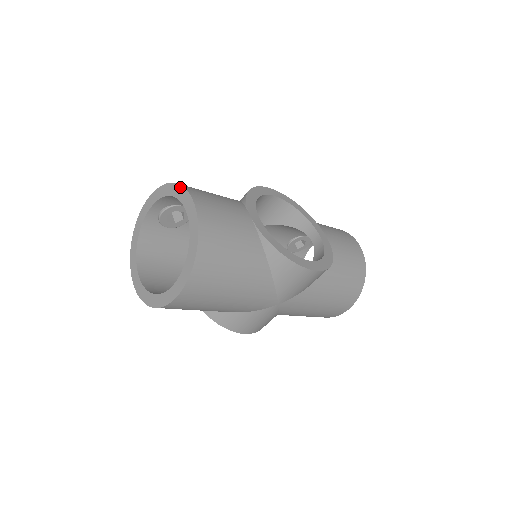
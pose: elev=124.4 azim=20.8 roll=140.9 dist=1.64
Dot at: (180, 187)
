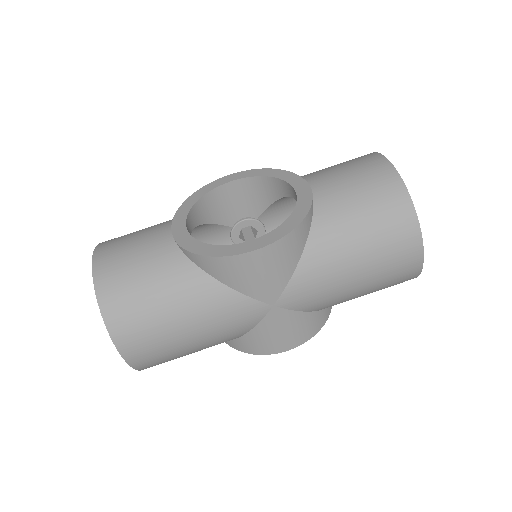
Dot at: occluded
